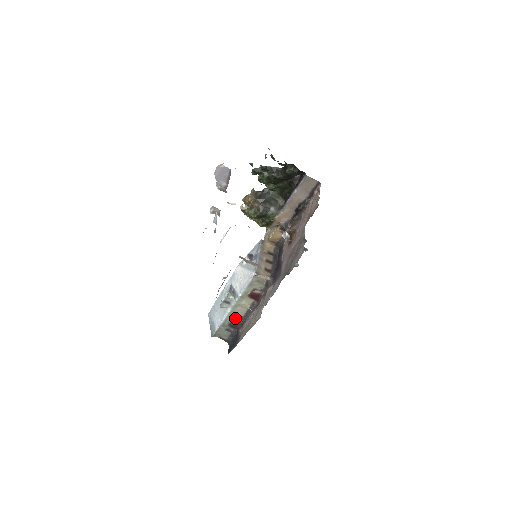
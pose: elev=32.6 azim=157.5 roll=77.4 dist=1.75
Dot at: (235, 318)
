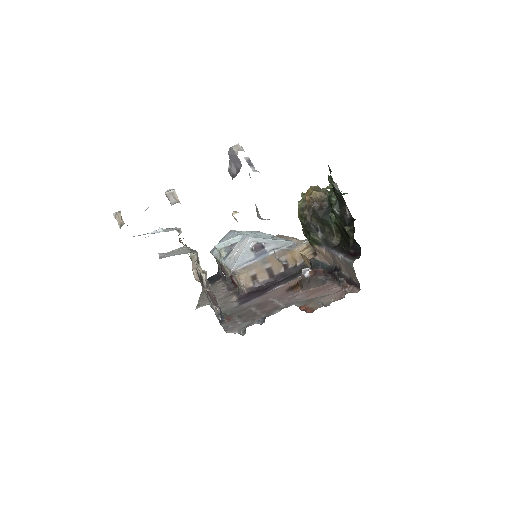
Dot at: occluded
